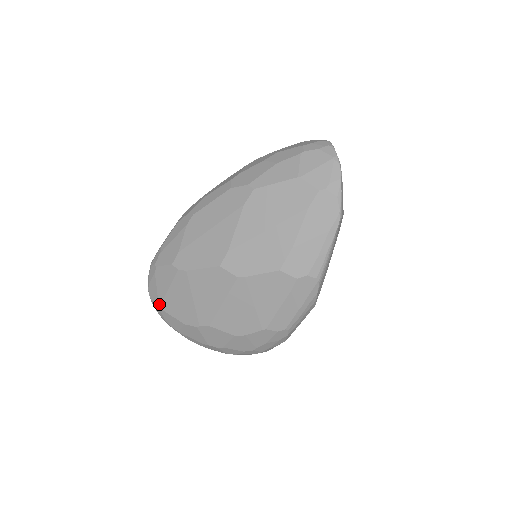
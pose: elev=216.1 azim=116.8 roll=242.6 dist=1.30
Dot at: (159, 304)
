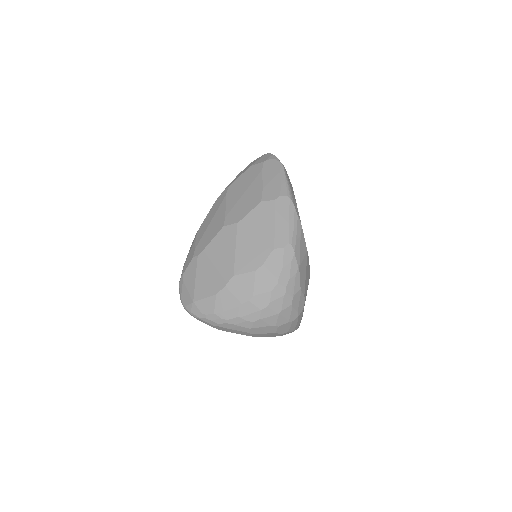
Dot at: (192, 299)
